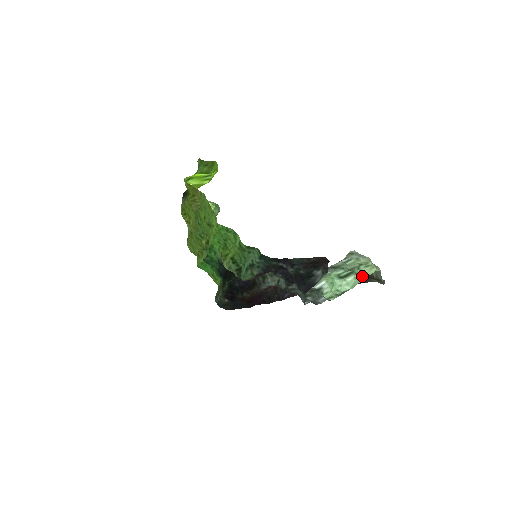
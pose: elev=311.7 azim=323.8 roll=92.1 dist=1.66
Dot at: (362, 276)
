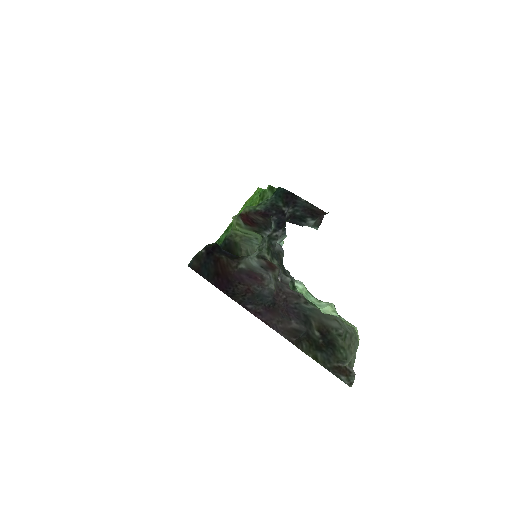
Dot at: occluded
